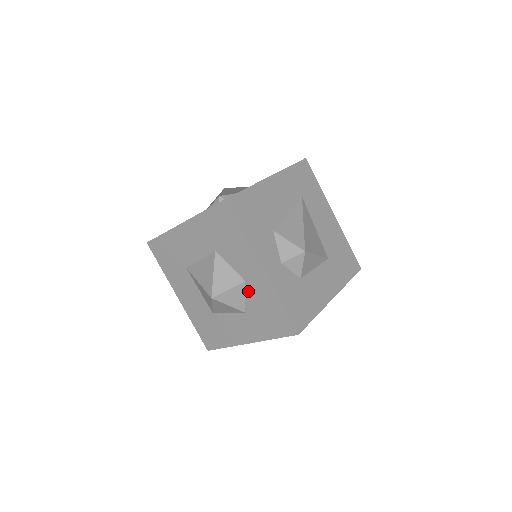
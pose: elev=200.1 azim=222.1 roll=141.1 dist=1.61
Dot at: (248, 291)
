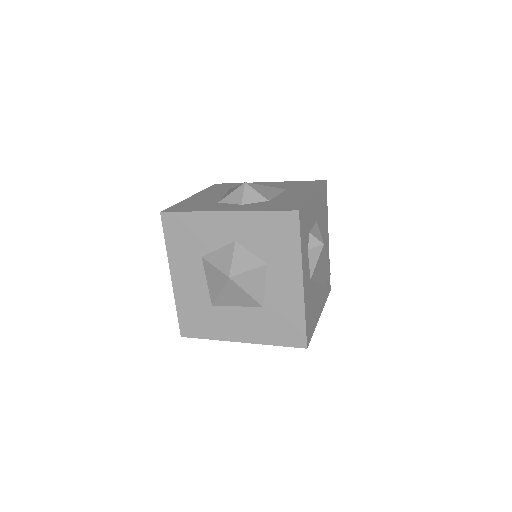
Dot at: (245, 244)
